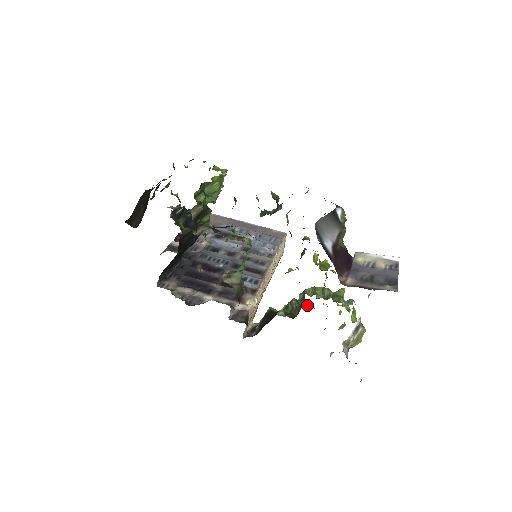
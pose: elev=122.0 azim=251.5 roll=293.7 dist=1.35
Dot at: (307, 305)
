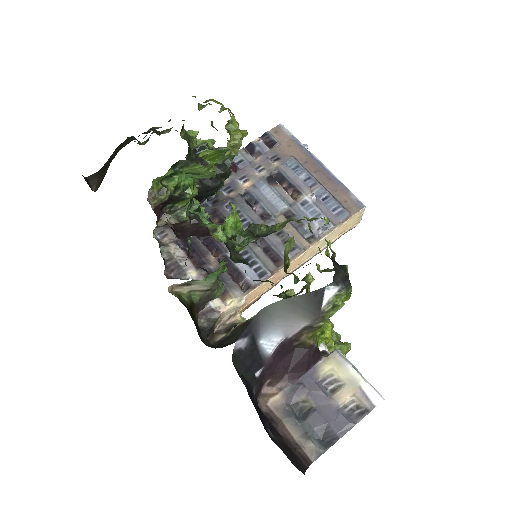
Dot at: occluded
